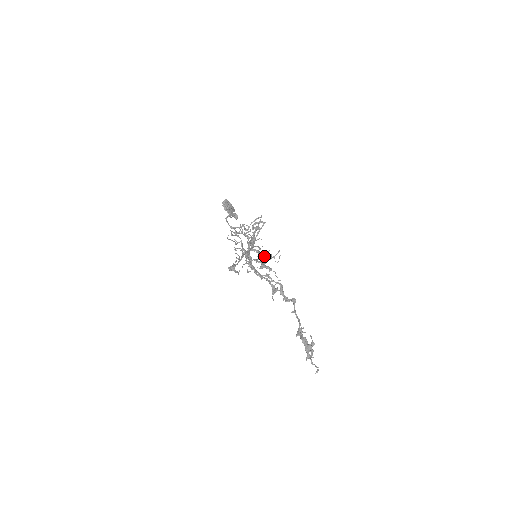
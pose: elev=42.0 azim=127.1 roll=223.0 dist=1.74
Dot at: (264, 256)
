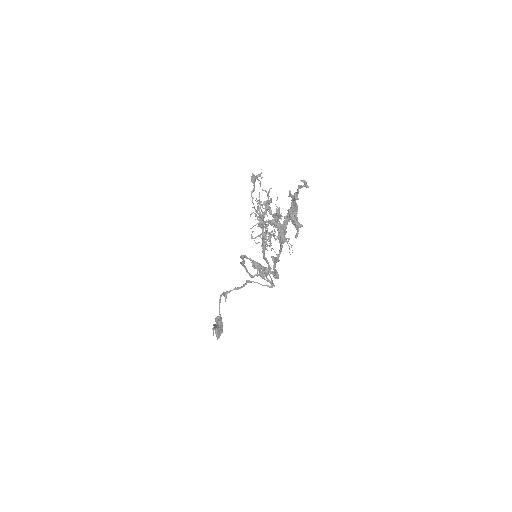
Dot at: (275, 238)
